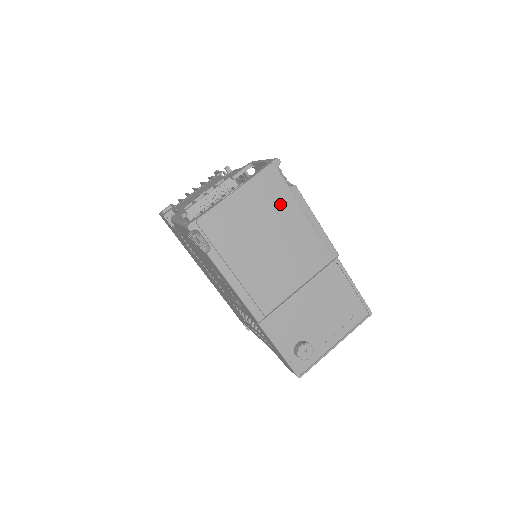
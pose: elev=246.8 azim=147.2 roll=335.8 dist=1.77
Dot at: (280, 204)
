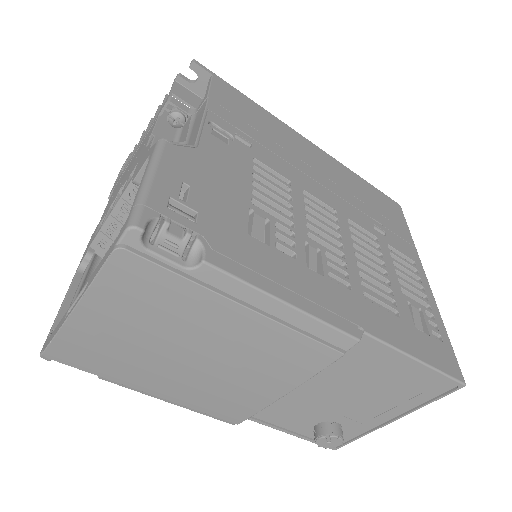
Dot at: (179, 307)
